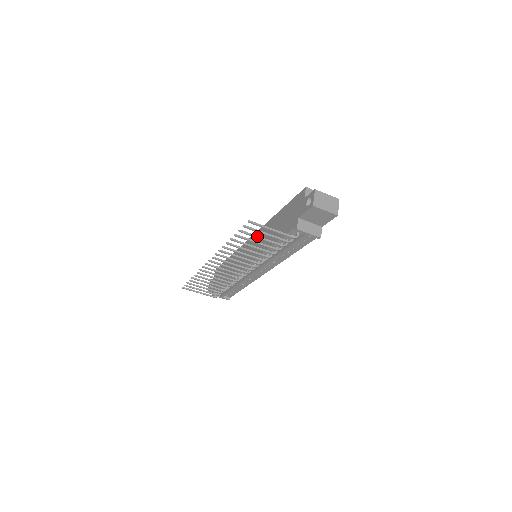
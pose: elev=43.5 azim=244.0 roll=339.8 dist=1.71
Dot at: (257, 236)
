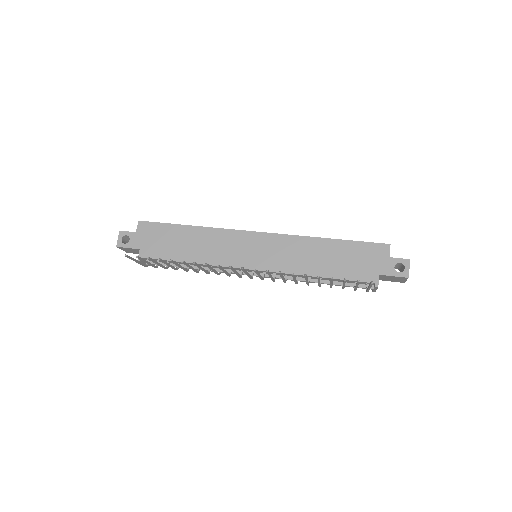
Dot at: occluded
